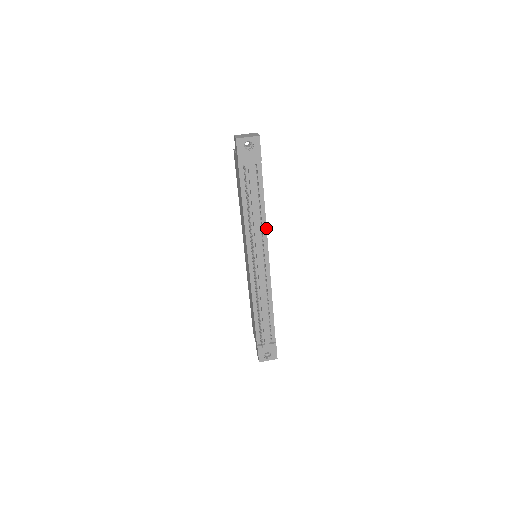
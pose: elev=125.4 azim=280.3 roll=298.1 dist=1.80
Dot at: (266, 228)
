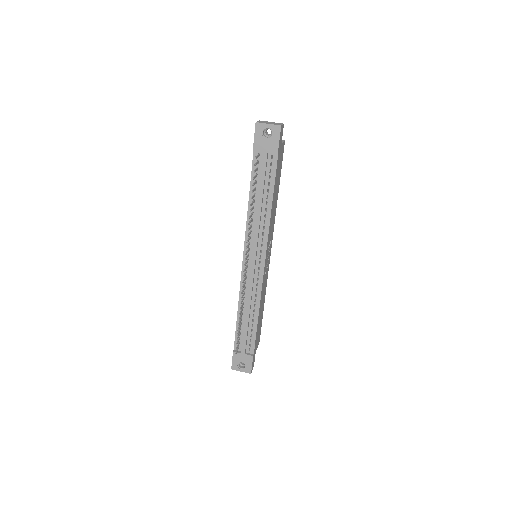
Dot at: (269, 228)
